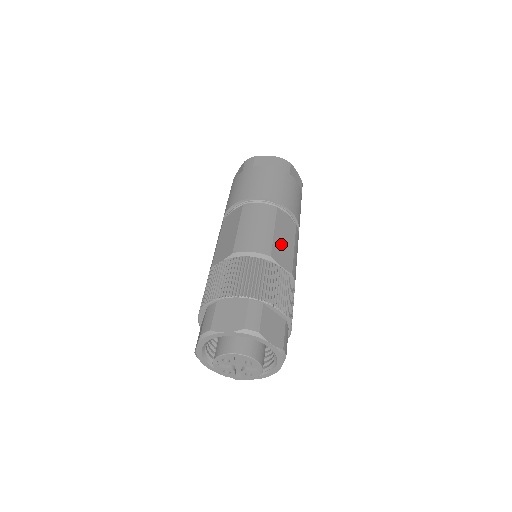
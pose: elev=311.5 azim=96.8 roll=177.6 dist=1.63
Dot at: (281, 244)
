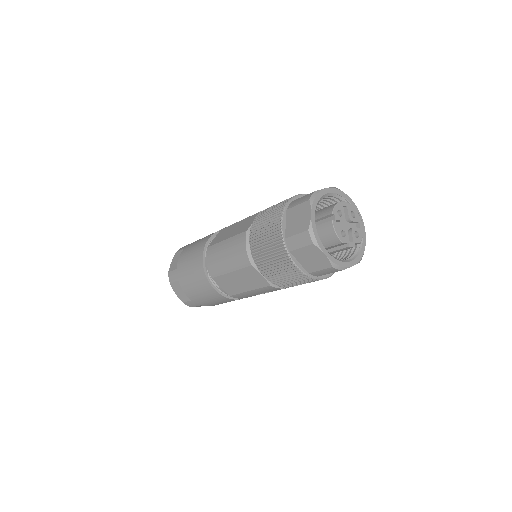
Dot at: occluded
